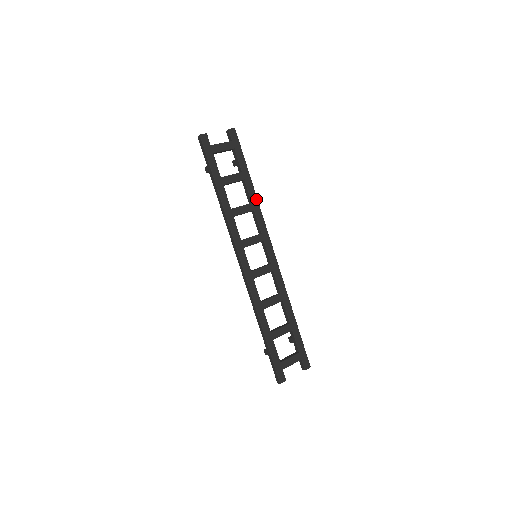
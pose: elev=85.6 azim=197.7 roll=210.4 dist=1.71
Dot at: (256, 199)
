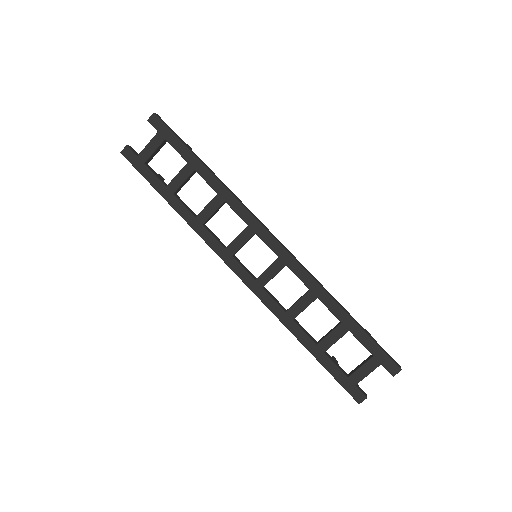
Dot at: (221, 185)
